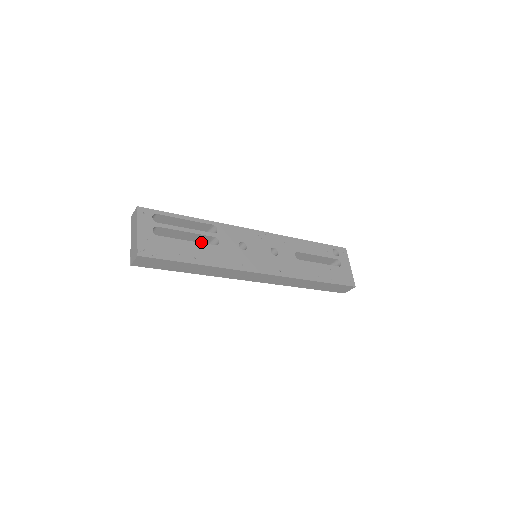
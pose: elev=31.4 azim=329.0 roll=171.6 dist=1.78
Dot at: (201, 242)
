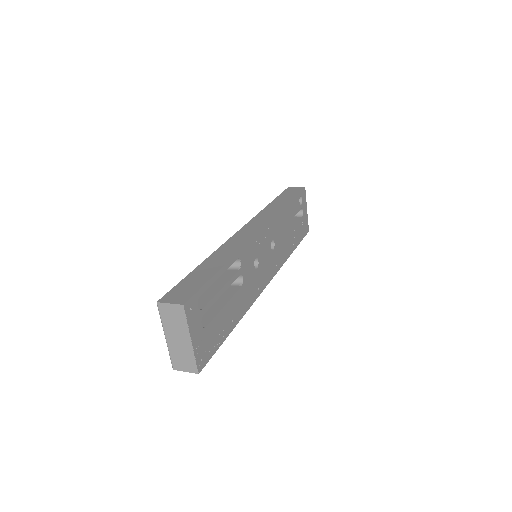
Dot at: occluded
